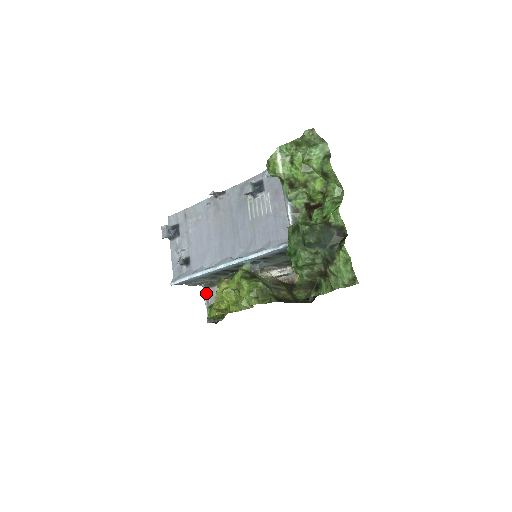
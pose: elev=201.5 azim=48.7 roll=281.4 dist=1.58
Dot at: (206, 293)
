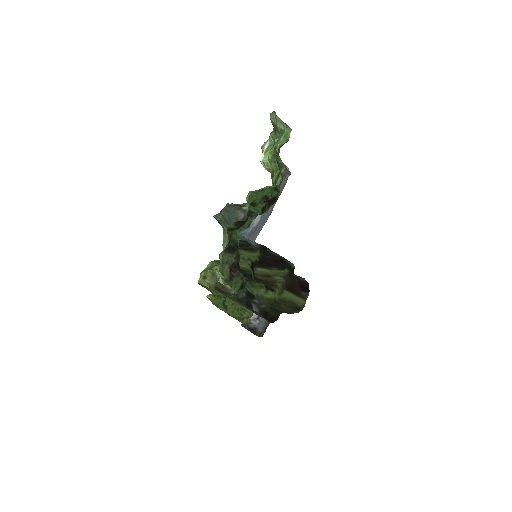
Dot at: occluded
